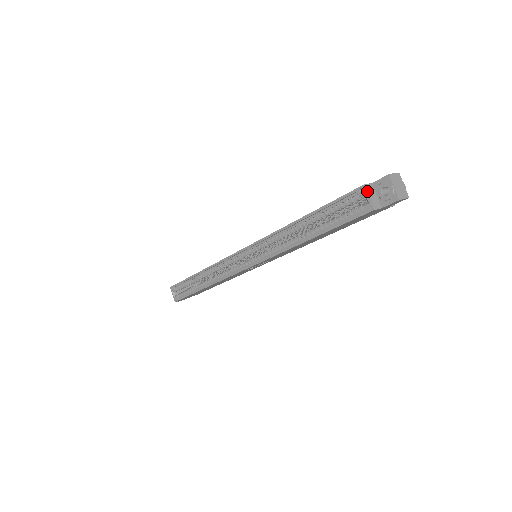
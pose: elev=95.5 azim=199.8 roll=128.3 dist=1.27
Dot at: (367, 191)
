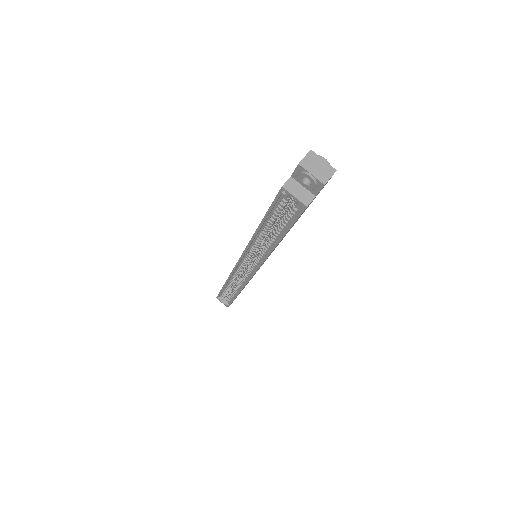
Dot at: (289, 191)
